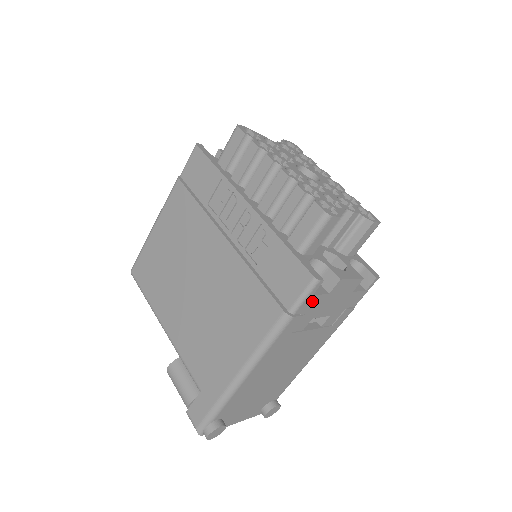
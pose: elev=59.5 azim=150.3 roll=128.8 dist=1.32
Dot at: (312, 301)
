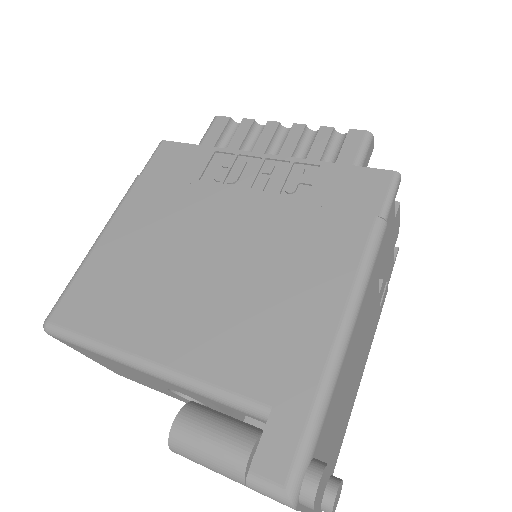
Dot at: (391, 215)
